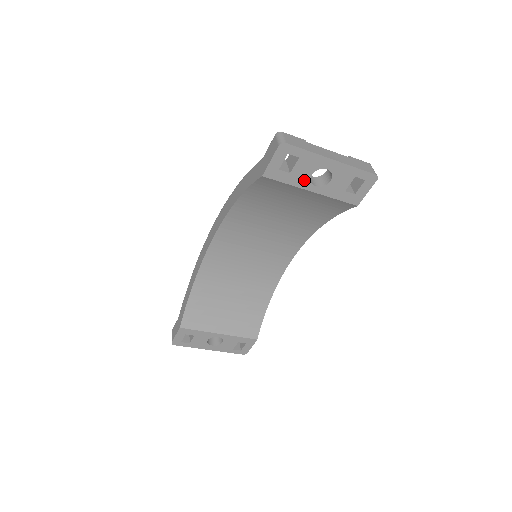
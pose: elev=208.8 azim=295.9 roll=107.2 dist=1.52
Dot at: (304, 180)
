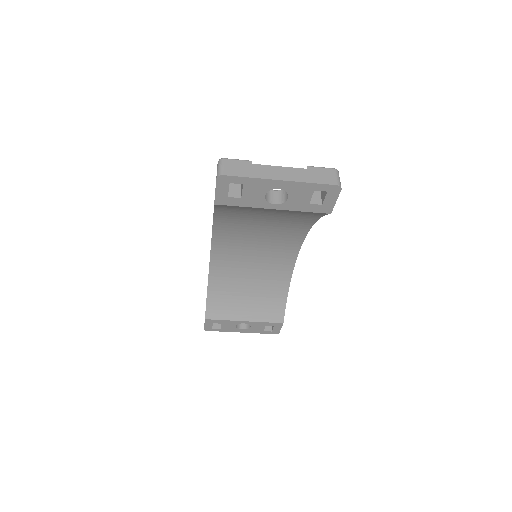
Dot at: (259, 201)
